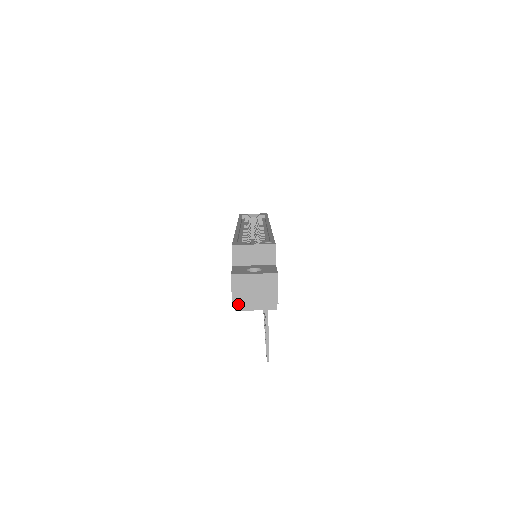
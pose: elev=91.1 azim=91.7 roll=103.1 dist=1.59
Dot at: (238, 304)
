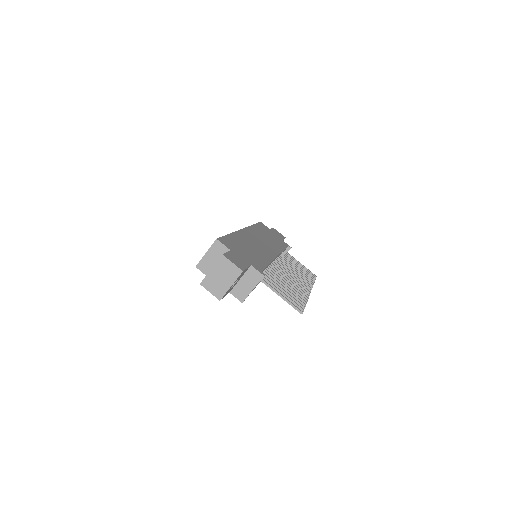
Dot at: (222, 297)
